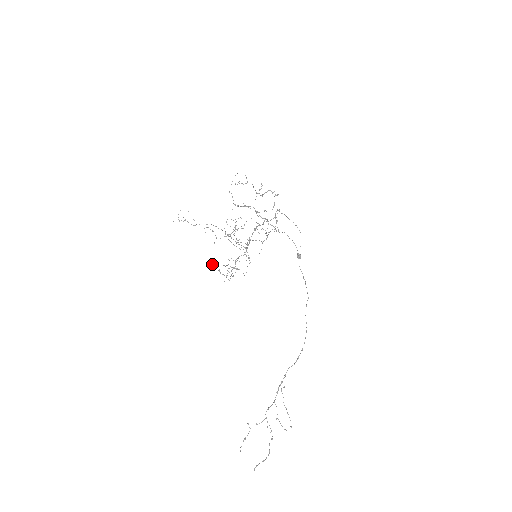
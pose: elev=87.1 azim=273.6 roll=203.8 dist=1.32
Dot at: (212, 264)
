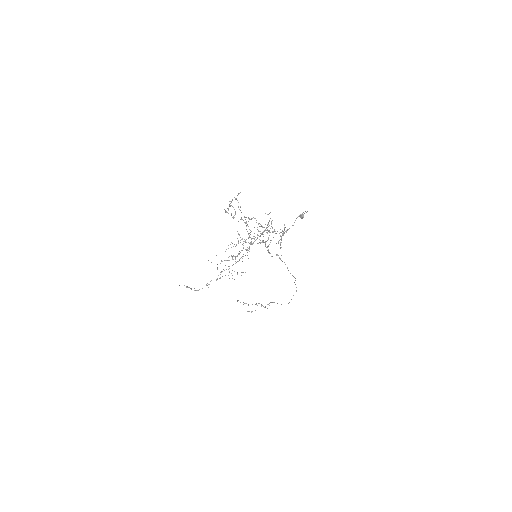
Dot at: occluded
